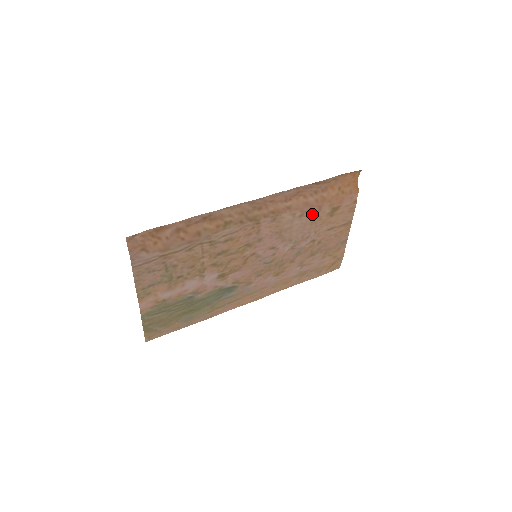
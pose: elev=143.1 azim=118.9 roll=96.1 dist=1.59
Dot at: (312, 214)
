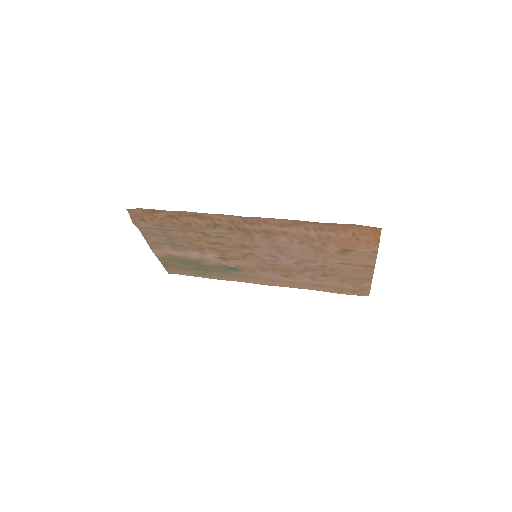
Dot at: (315, 246)
